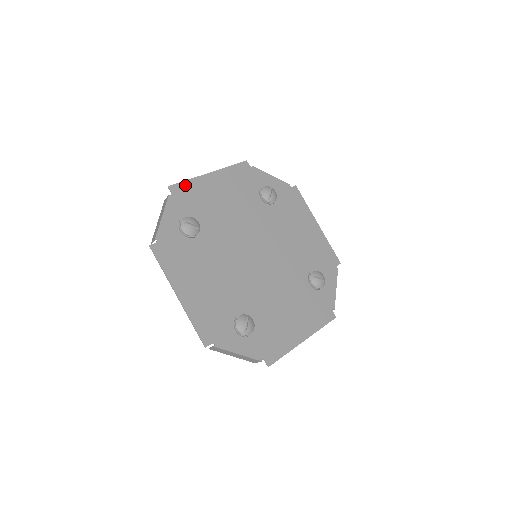
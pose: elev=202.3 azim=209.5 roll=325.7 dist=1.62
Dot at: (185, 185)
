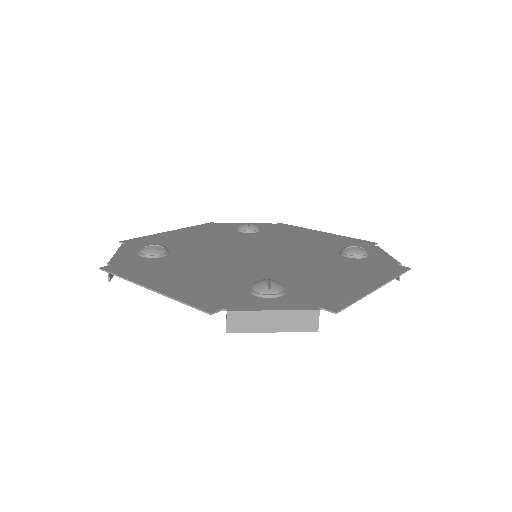
Dot at: (141, 239)
